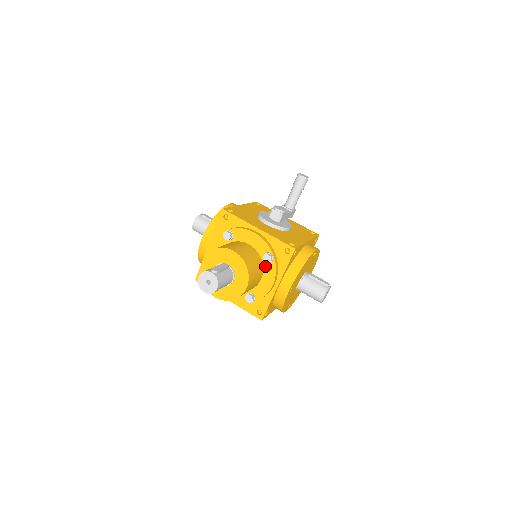
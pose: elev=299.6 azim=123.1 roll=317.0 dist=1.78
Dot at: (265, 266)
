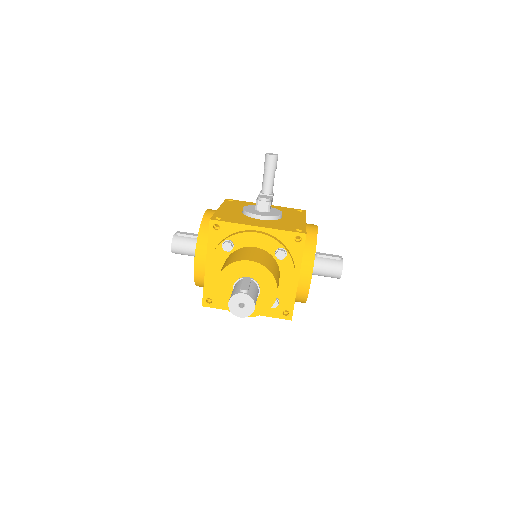
Dot at: (280, 263)
